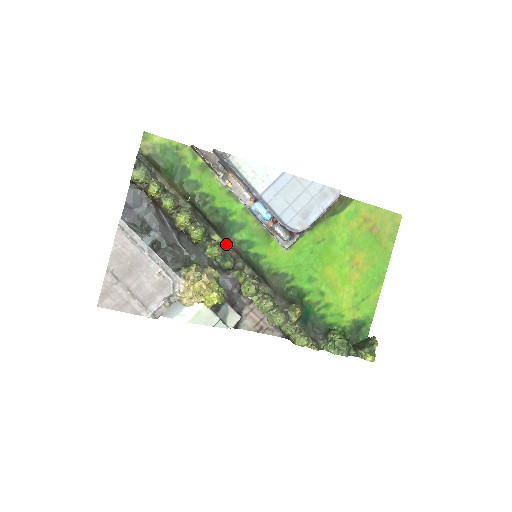
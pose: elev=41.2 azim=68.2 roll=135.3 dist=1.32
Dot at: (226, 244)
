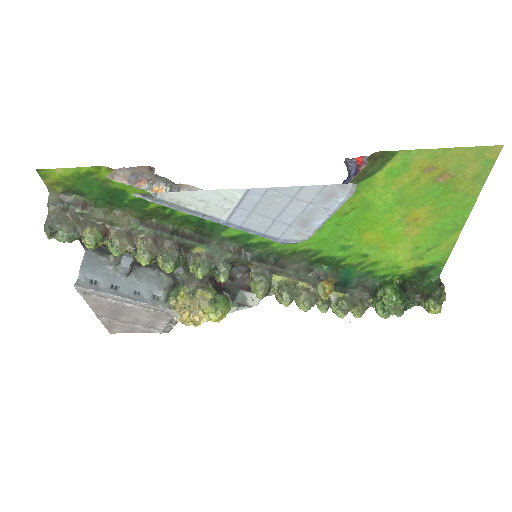
Dot at: (214, 251)
